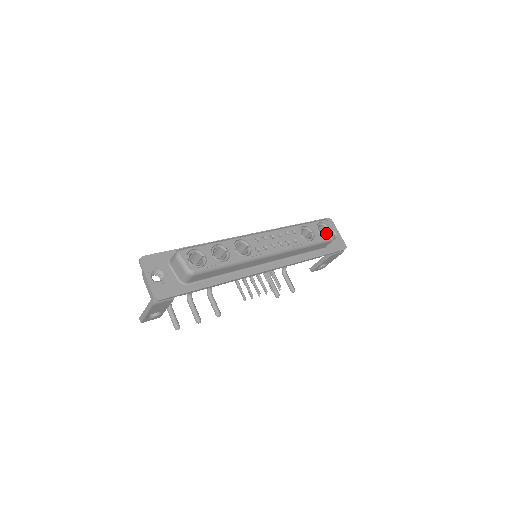
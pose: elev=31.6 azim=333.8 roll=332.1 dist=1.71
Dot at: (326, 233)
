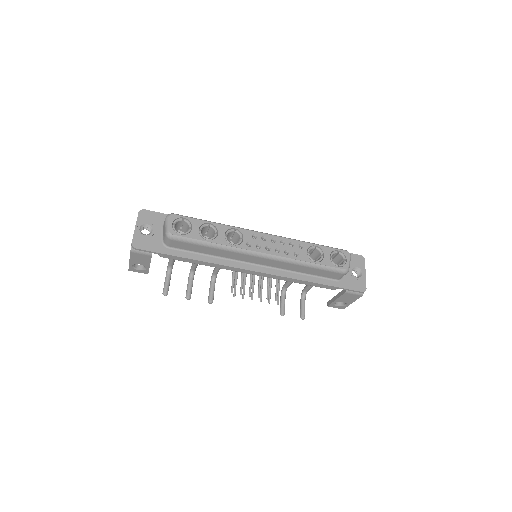
Dot at: (341, 264)
